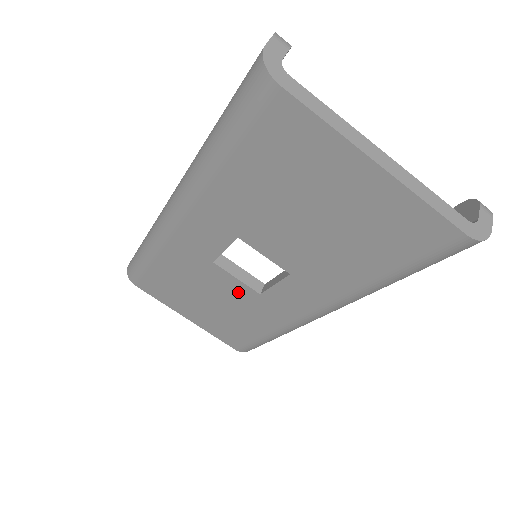
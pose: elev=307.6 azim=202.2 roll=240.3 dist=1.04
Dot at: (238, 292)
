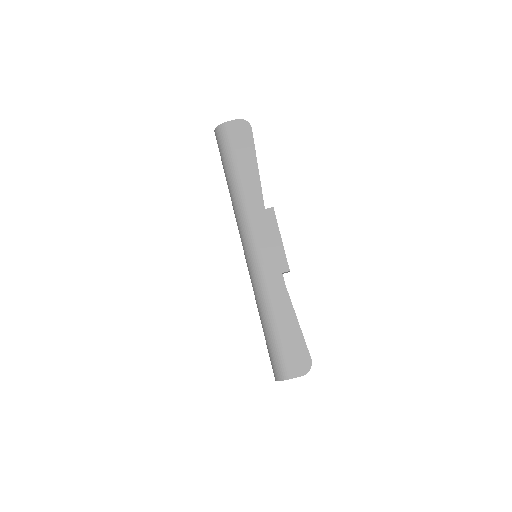
Dot at: occluded
